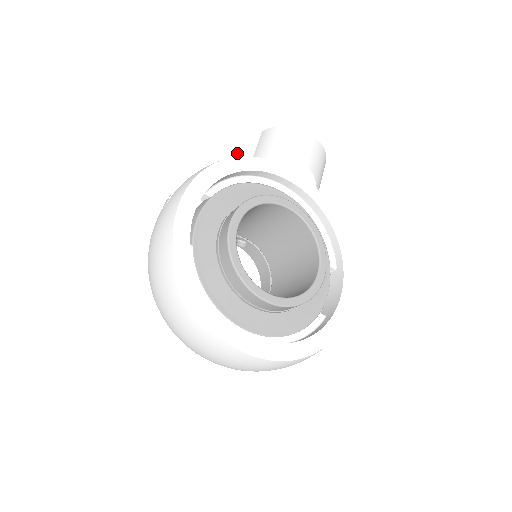
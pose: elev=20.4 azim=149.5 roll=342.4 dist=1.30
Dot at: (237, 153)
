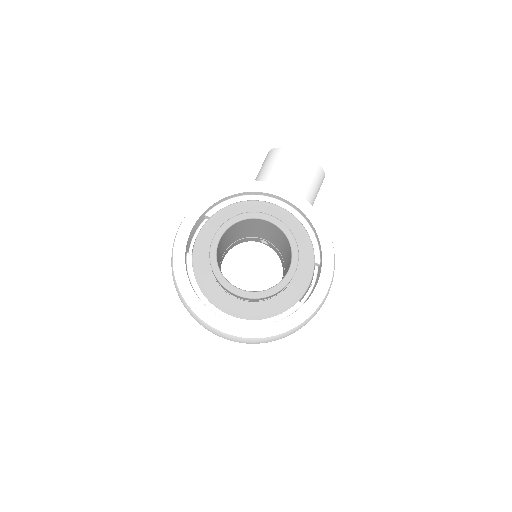
Dot at: (243, 176)
